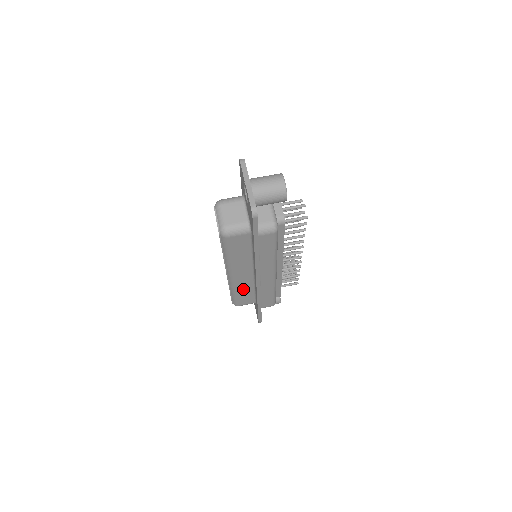
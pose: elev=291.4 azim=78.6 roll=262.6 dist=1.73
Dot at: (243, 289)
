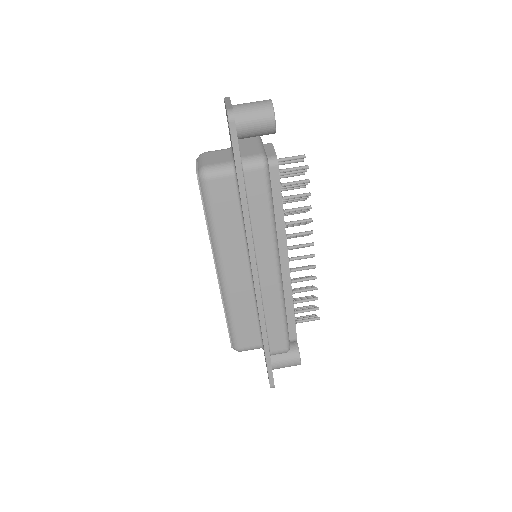
Dot at: (241, 307)
